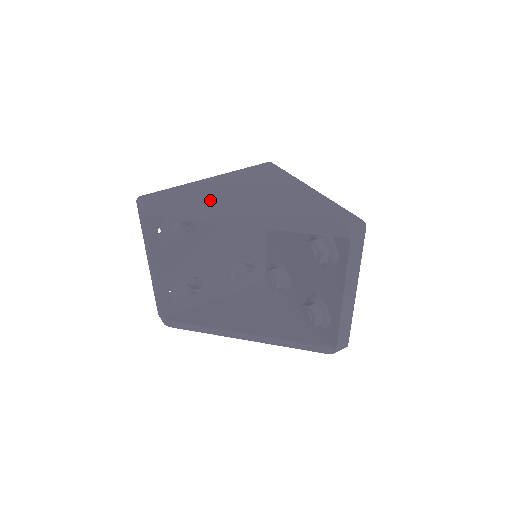
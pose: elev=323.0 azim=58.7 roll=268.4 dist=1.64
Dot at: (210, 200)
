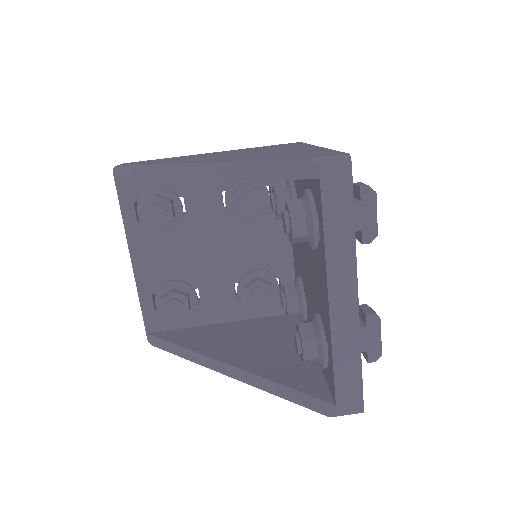
Dot at: (181, 159)
